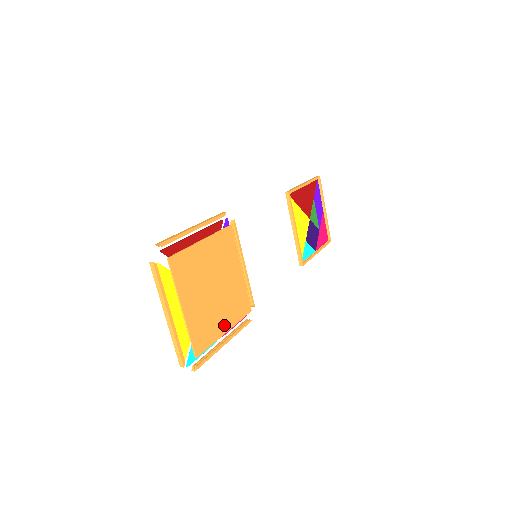
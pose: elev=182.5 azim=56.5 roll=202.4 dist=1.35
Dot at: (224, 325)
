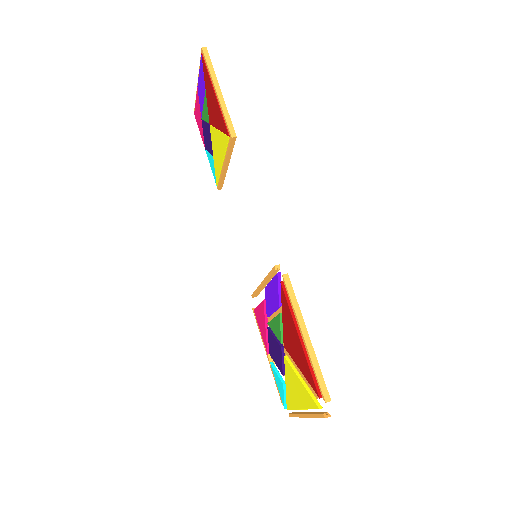
Dot at: occluded
